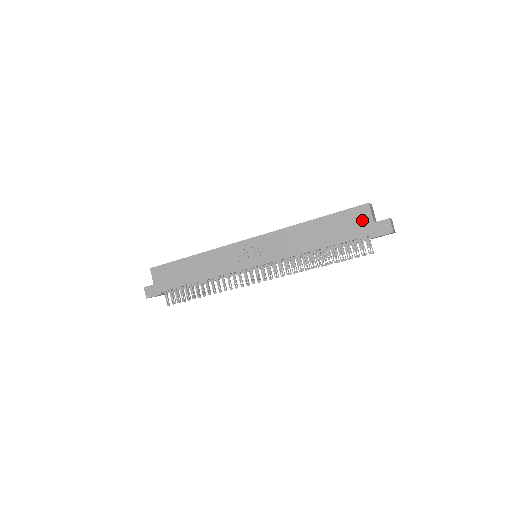
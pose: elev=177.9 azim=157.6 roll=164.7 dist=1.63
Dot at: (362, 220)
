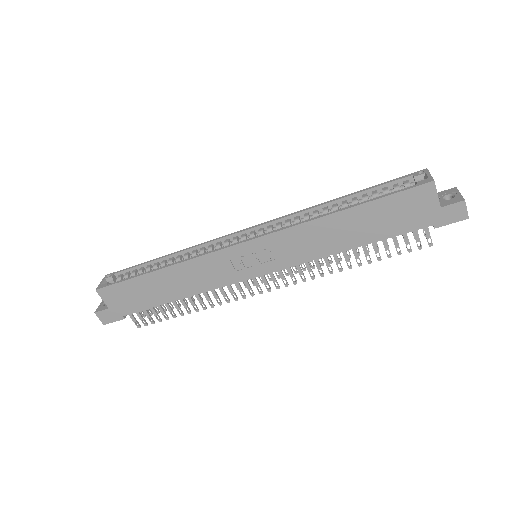
Dot at: (422, 205)
